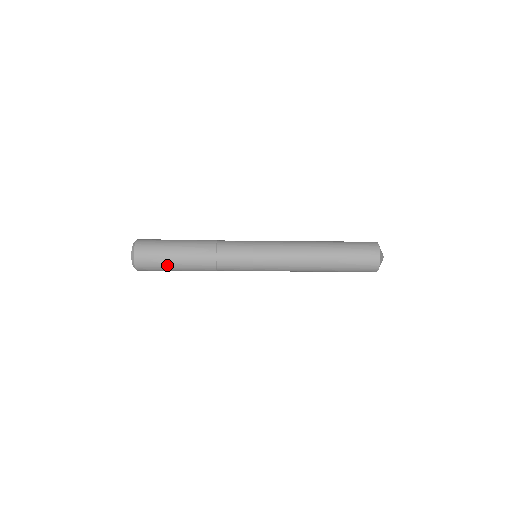
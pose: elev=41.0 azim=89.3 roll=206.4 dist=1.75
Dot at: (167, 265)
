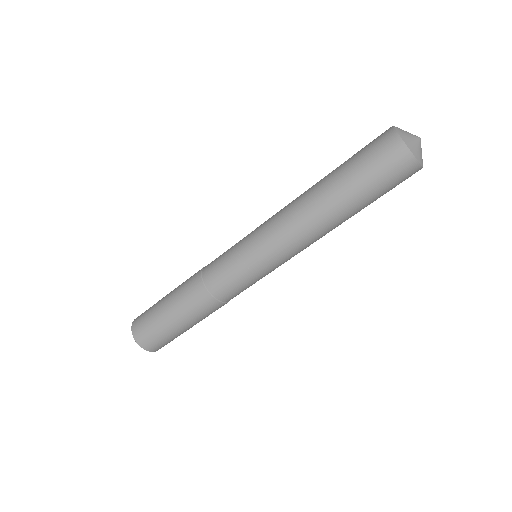
Dot at: (161, 319)
